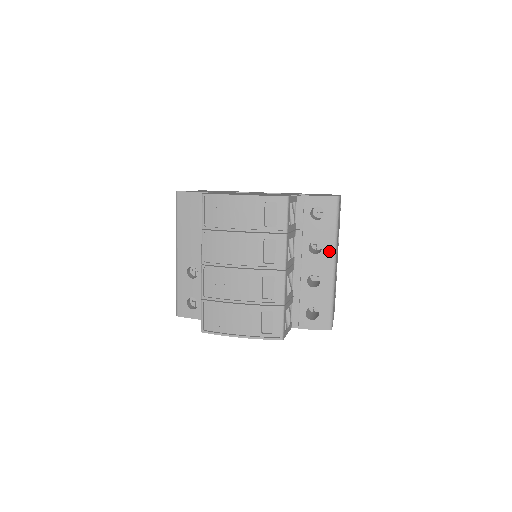
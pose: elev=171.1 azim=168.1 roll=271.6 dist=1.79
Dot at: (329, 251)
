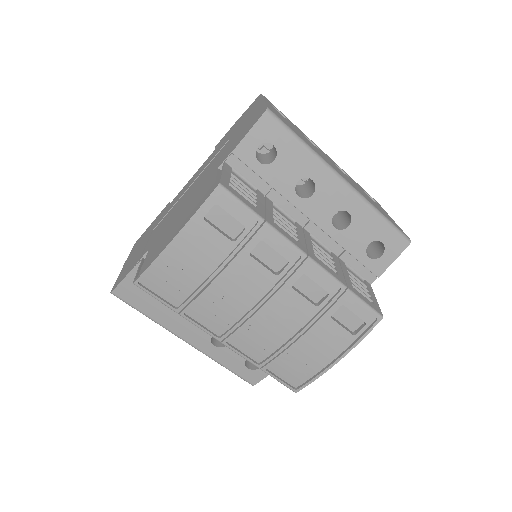
Dot at: (323, 175)
